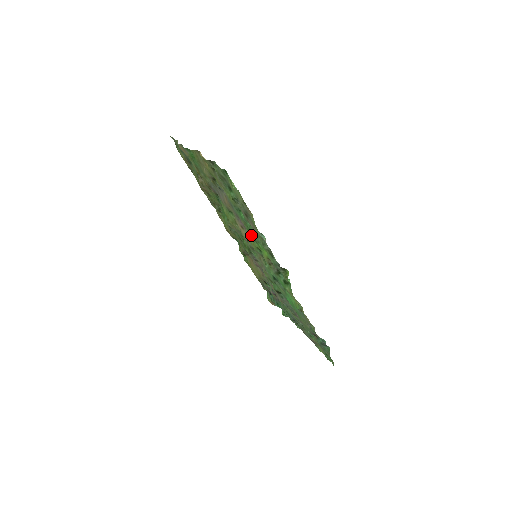
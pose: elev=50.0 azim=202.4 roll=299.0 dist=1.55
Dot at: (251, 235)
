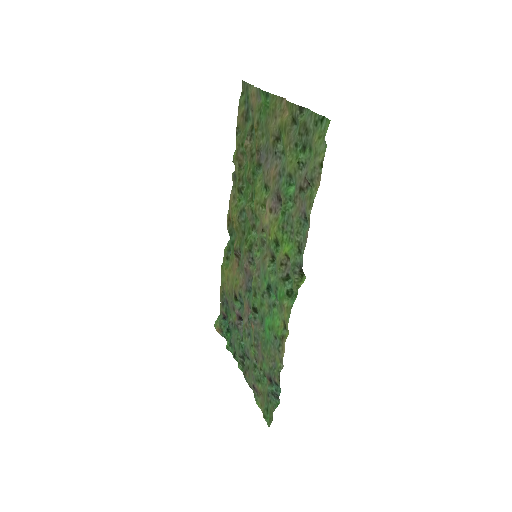
Dot at: (282, 220)
